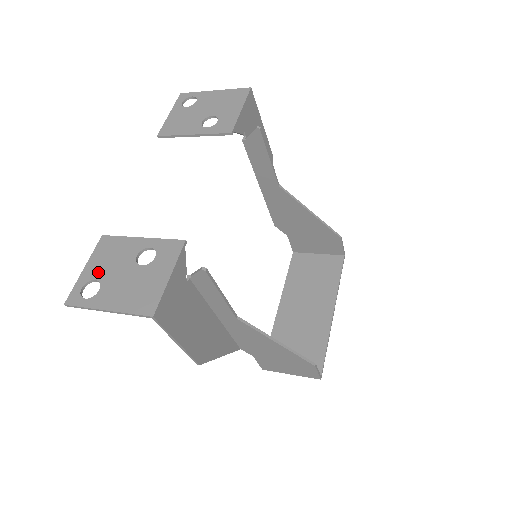
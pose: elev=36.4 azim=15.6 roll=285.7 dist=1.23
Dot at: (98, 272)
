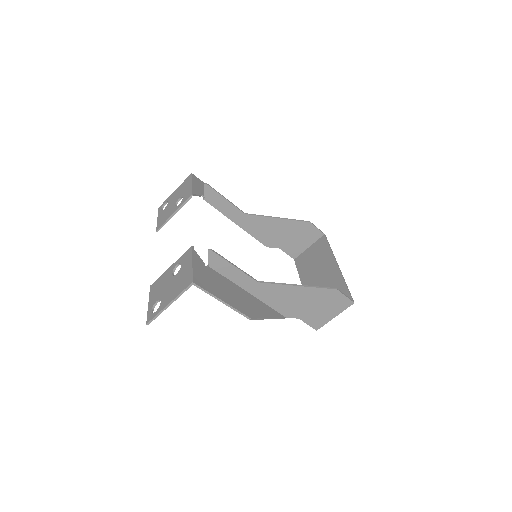
Dot at: (156, 298)
